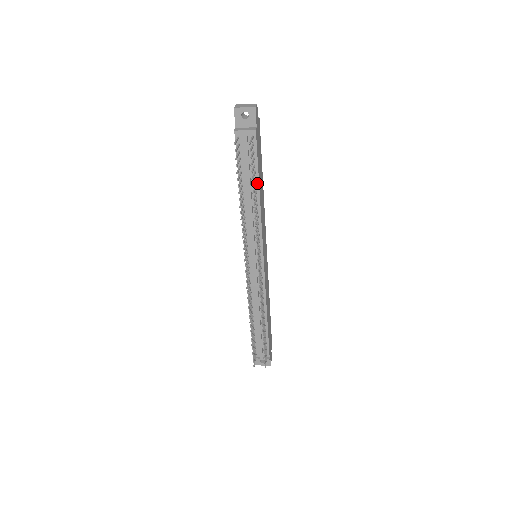
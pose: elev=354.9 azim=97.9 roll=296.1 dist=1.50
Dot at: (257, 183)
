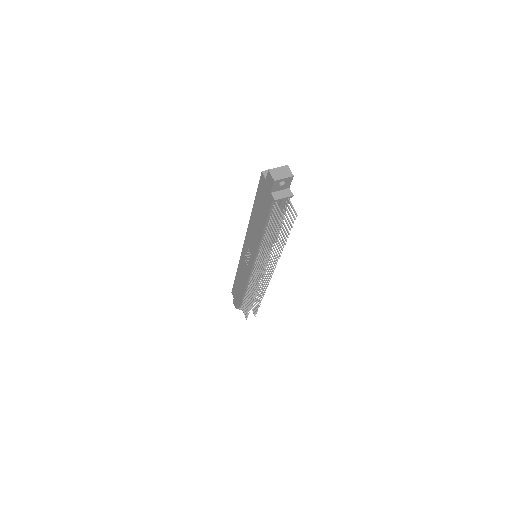
Dot at: occluded
